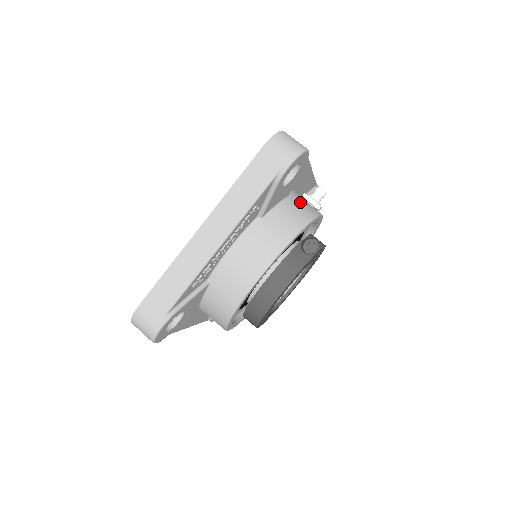
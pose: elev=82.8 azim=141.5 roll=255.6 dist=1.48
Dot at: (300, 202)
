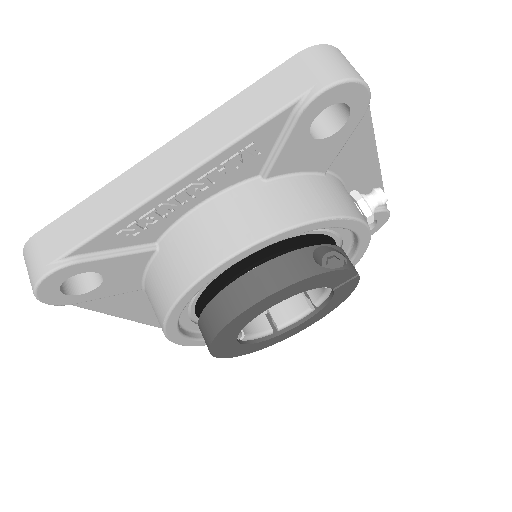
Dot at: (340, 190)
